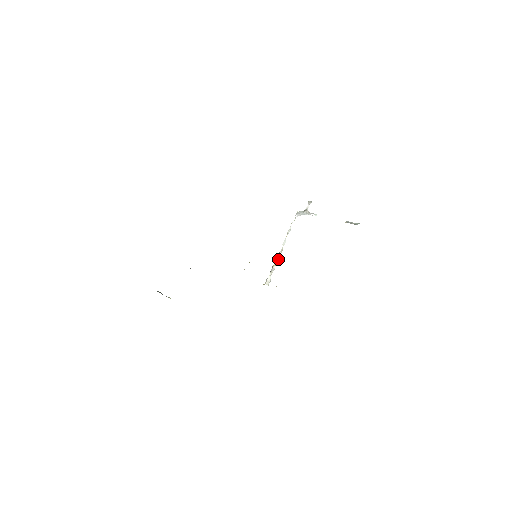
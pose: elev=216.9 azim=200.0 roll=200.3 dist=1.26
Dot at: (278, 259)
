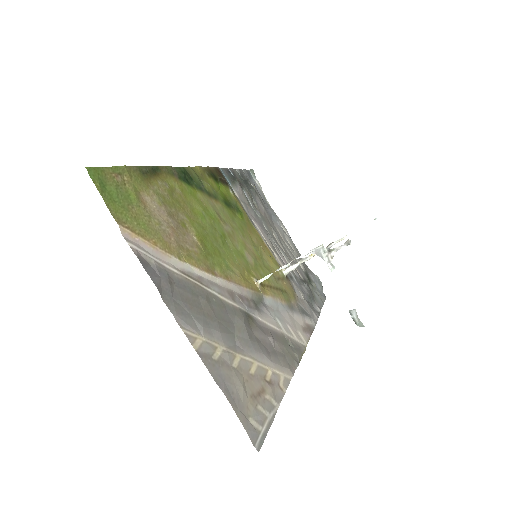
Dot at: occluded
